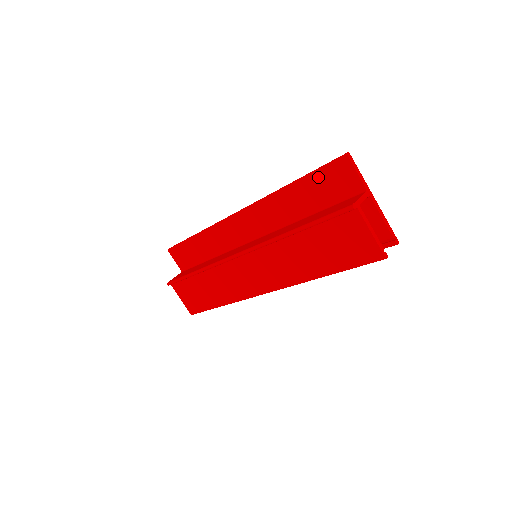
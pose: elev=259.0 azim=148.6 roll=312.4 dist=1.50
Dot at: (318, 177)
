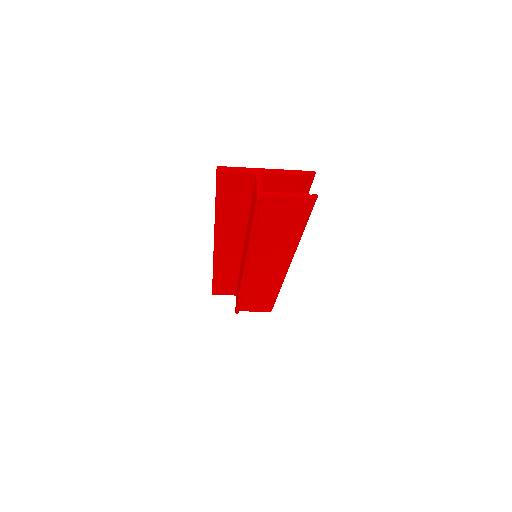
Dot at: (222, 194)
